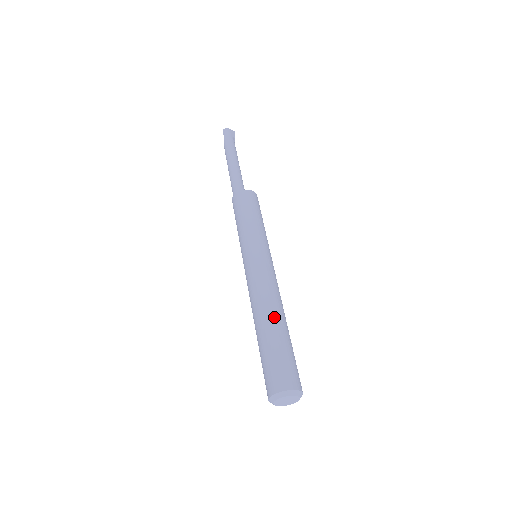
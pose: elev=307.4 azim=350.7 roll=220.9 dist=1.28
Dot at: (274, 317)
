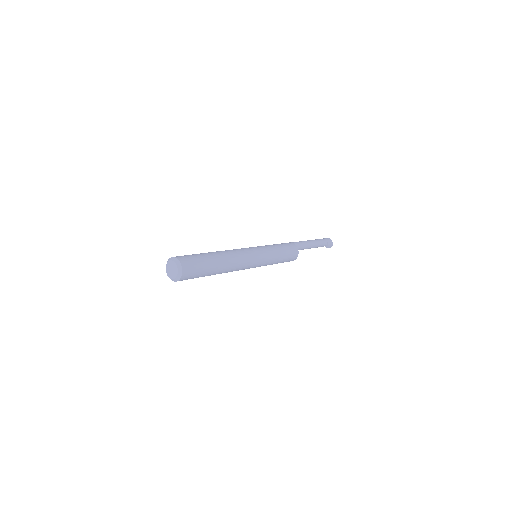
Dot at: (220, 254)
